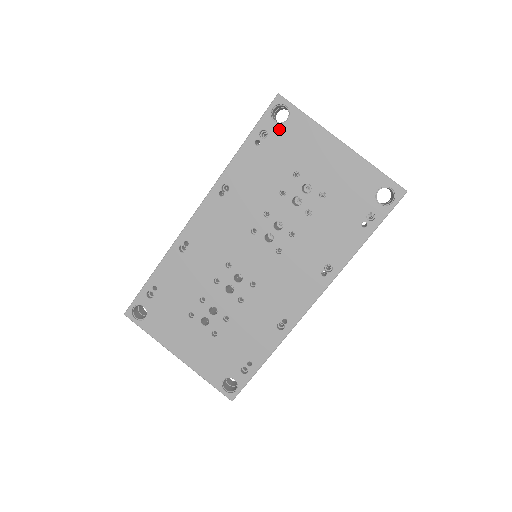
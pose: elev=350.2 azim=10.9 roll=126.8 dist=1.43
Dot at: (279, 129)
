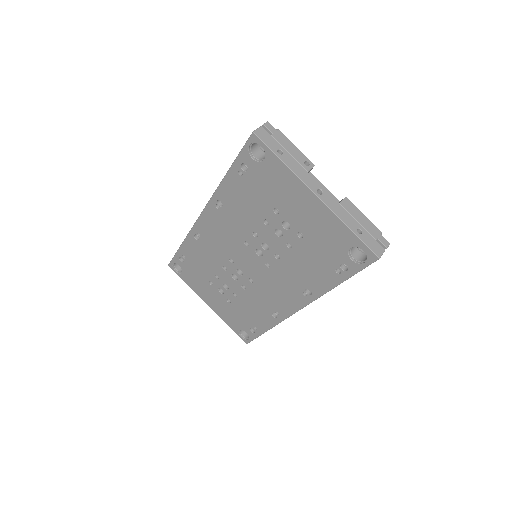
Dot at: (257, 166)
